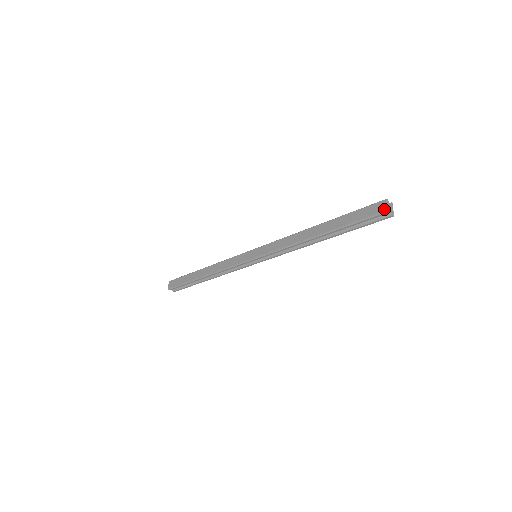
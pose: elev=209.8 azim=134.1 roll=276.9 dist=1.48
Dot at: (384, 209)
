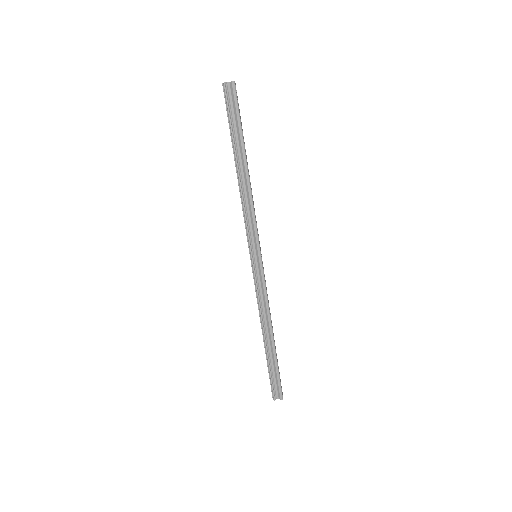
Dot at: occluded
